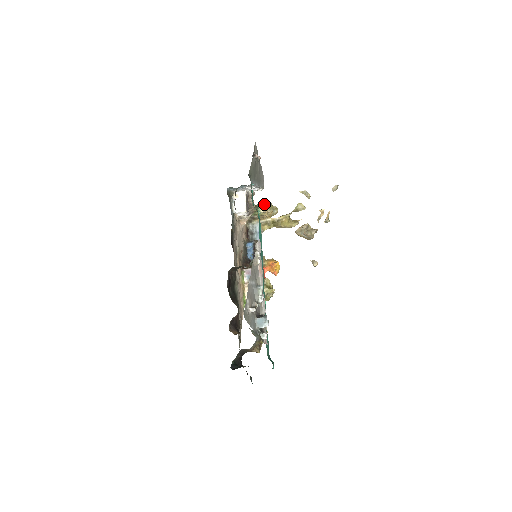
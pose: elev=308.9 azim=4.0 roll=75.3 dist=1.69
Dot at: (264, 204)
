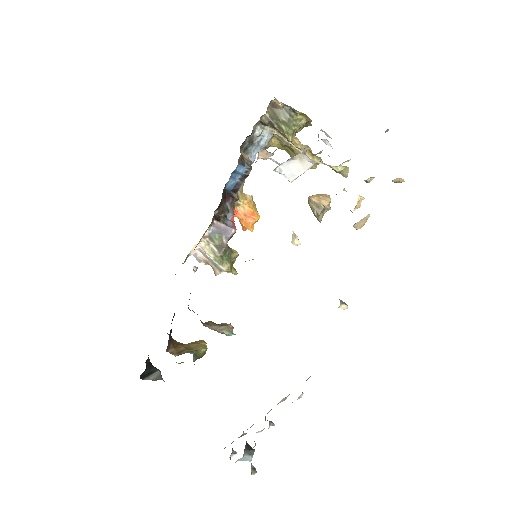
Dot at: occluded
